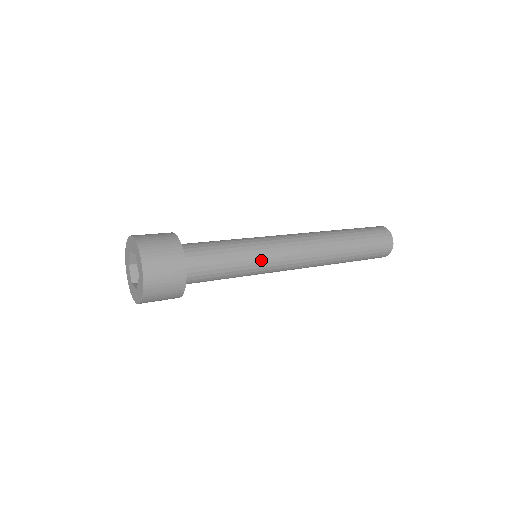
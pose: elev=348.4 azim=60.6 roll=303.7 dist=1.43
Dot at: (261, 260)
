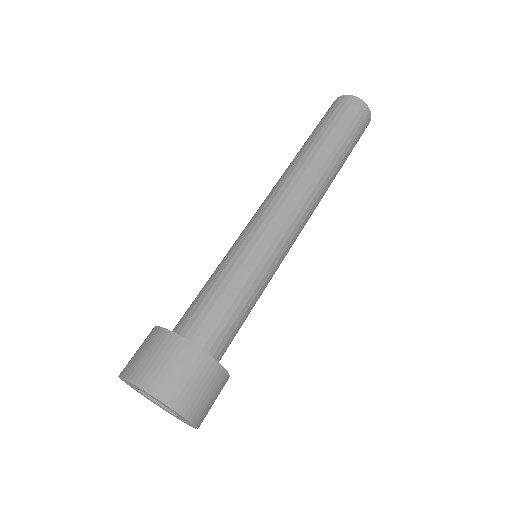
Dot at: occluded
